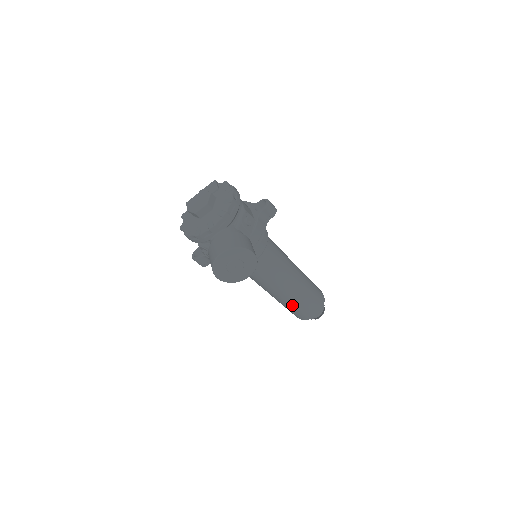
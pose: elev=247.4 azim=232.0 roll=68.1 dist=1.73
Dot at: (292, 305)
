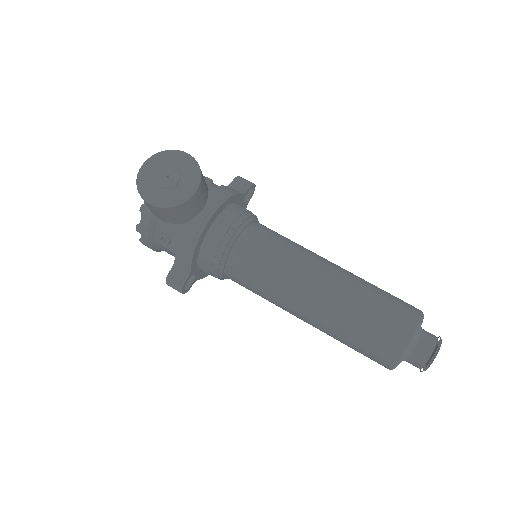
Dot at: (351, 315)
